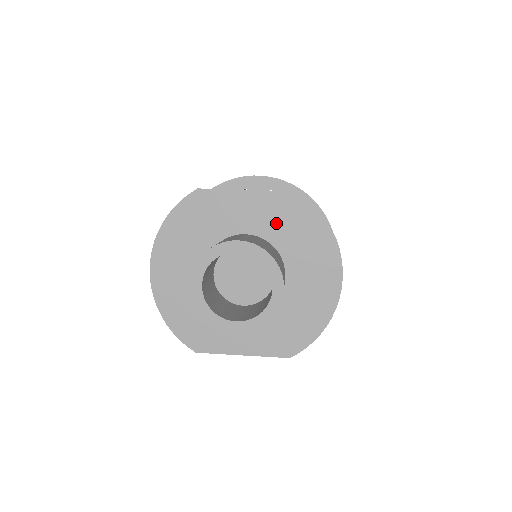
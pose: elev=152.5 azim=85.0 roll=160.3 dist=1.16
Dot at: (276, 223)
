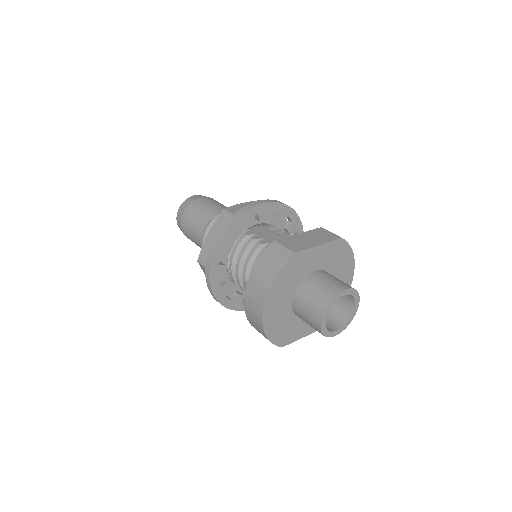
Dot at: (330, 259)
